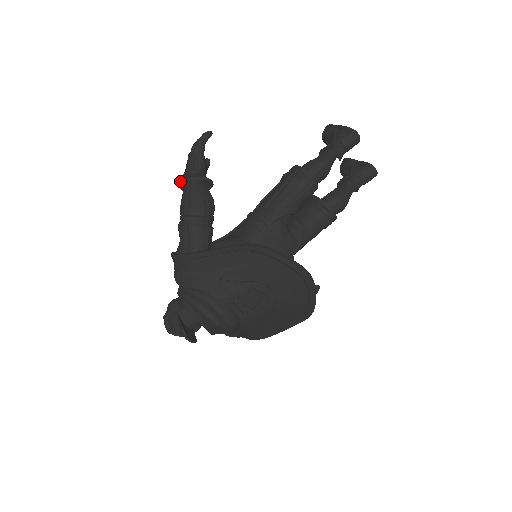
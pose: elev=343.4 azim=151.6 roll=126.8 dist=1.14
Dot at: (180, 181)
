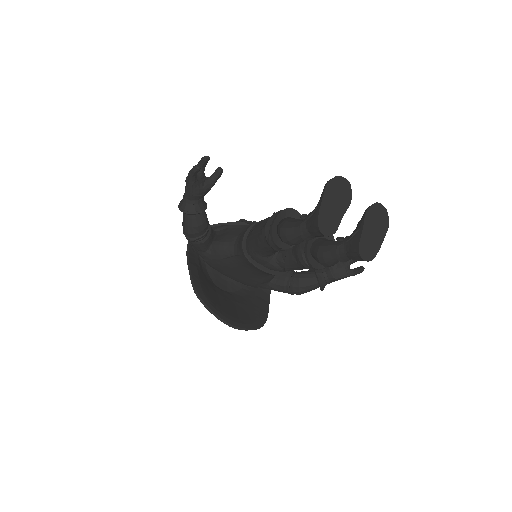
Dot at: (179, 203)
